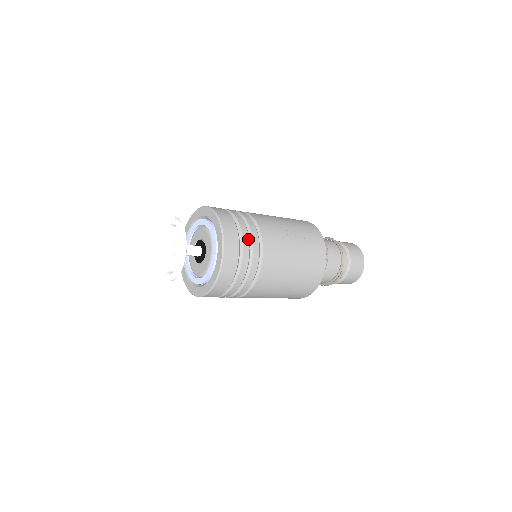
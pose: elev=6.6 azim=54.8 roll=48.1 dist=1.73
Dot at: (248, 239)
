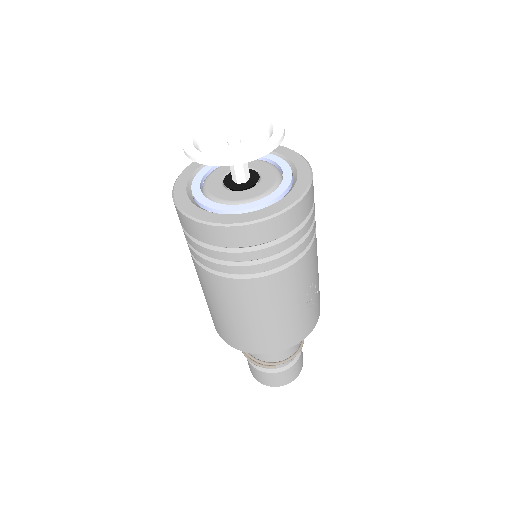
Dot at: (300, 238)
